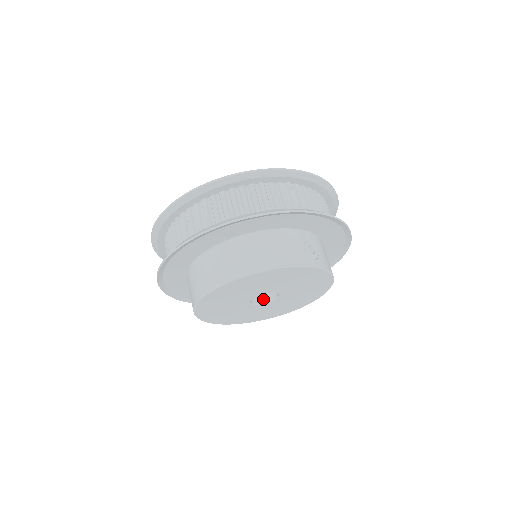
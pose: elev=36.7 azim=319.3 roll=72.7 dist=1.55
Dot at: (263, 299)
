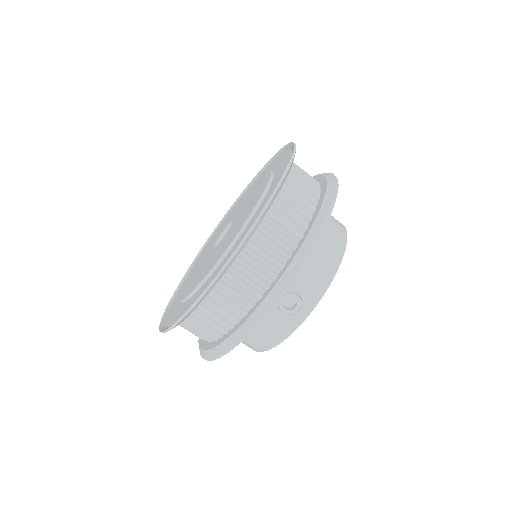
Dot at: occluded
